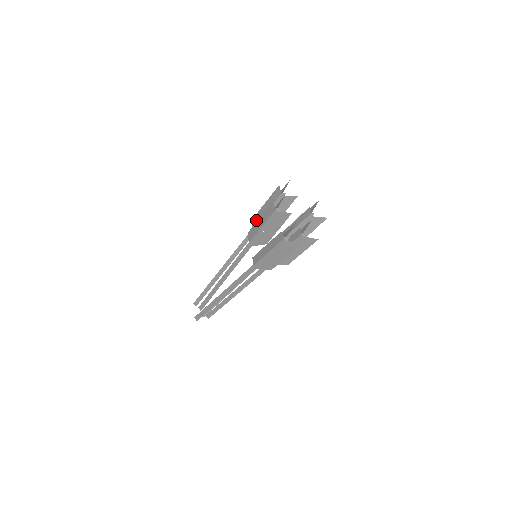
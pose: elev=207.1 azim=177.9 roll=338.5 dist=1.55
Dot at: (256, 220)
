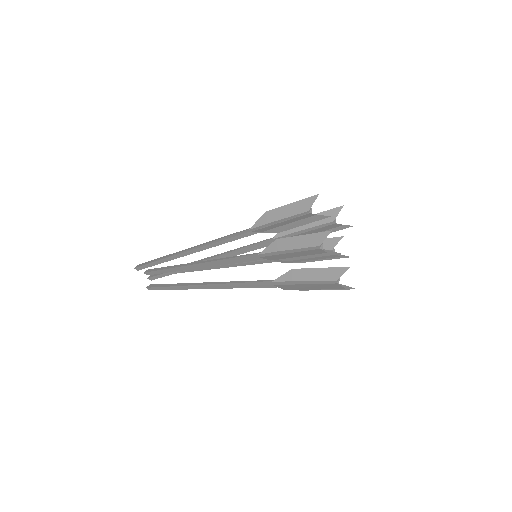
Dot at: (263, 229)
